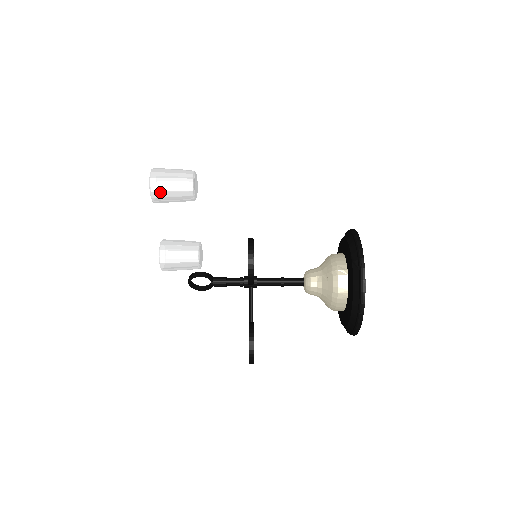
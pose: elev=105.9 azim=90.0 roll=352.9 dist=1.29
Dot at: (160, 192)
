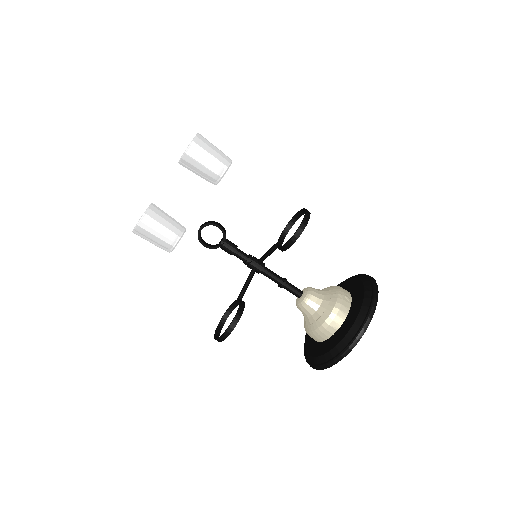
Dot at: (196, 153)
